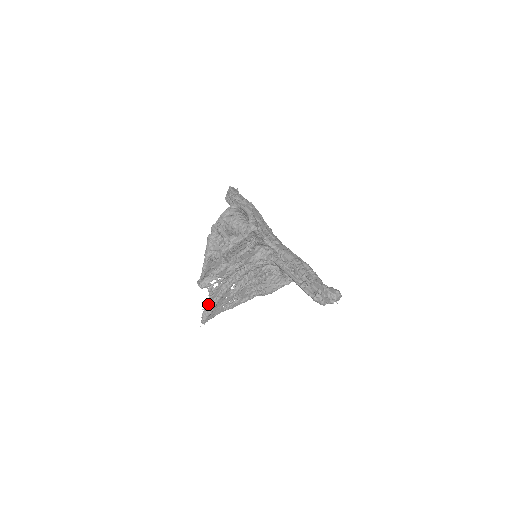
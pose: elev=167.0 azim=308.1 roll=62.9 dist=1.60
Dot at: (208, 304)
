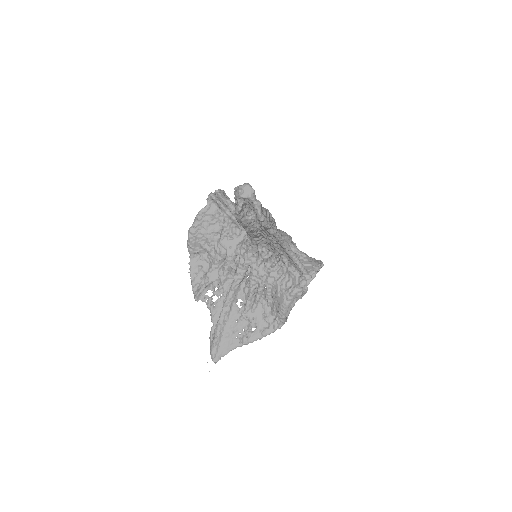
Dot at: (212, 328)
